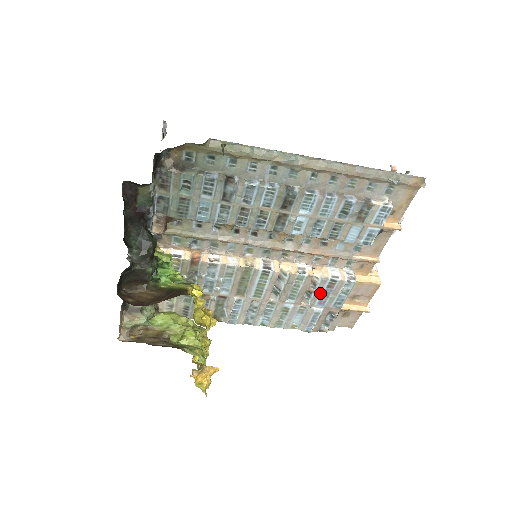
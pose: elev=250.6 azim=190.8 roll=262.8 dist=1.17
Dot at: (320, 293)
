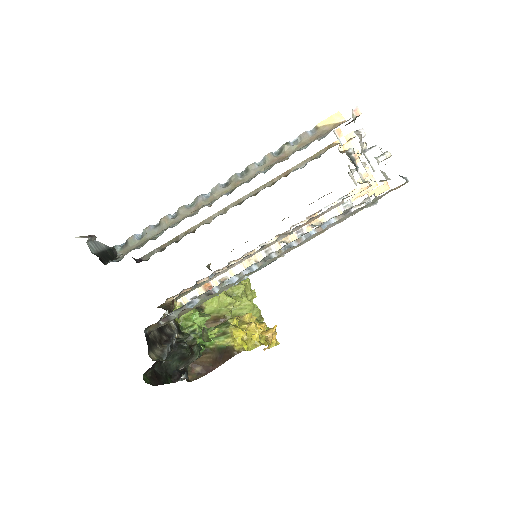
Dot at: occluded
